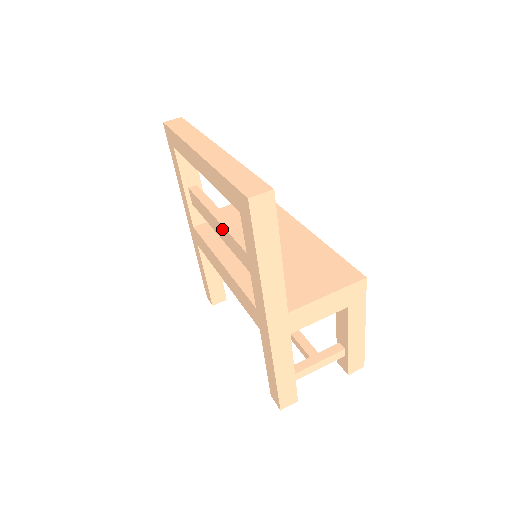
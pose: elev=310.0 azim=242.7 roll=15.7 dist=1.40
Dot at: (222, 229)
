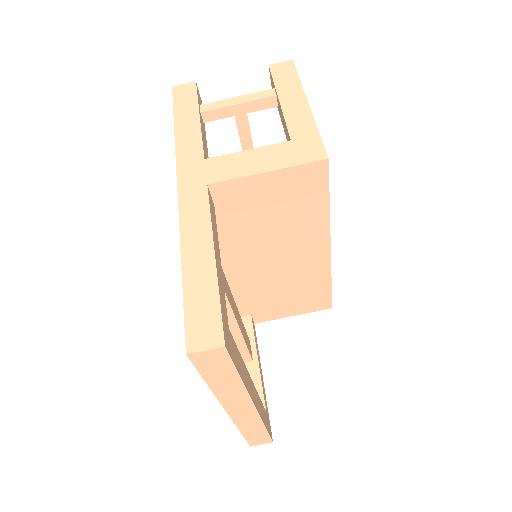
Dot at: occluded
